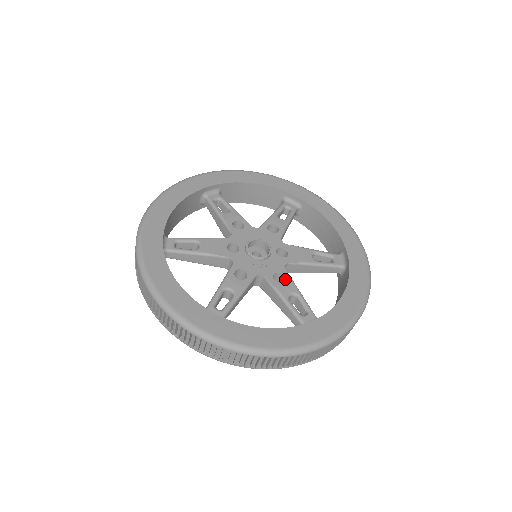
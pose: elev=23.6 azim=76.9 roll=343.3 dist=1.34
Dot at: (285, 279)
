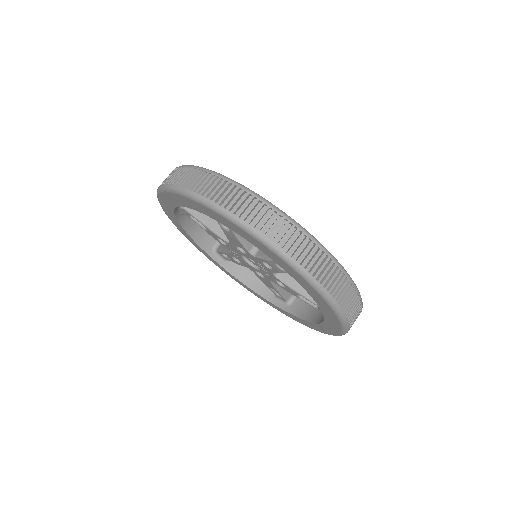
Dot at: occluded
